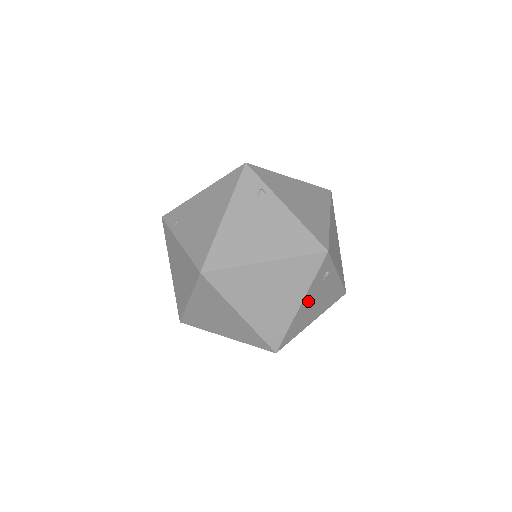
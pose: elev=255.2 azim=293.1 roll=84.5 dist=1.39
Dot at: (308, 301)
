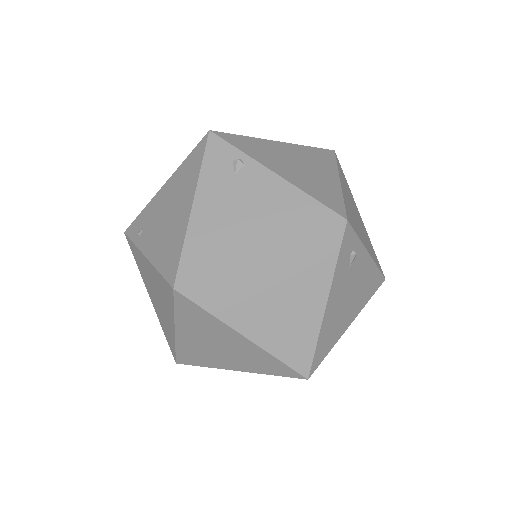
Dot at: (336, 298)
